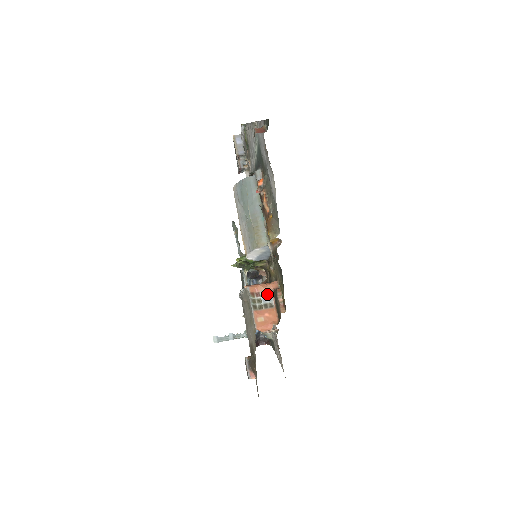
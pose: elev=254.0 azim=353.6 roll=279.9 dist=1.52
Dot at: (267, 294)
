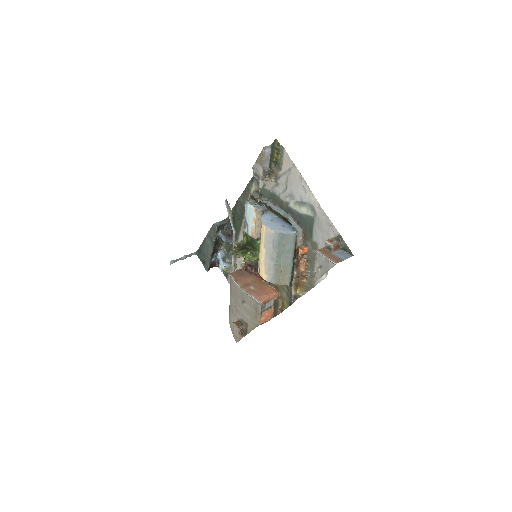
Dot at: (270, 301)
